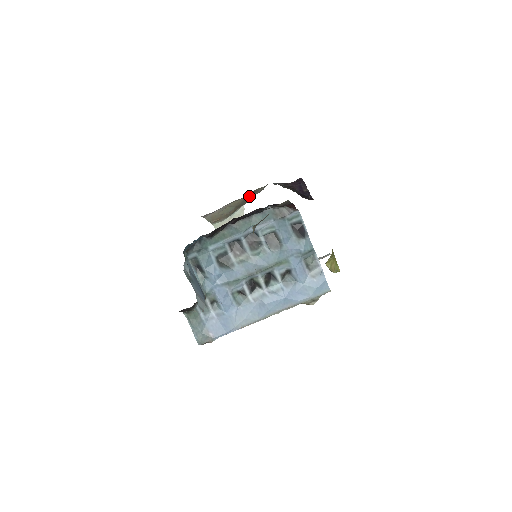
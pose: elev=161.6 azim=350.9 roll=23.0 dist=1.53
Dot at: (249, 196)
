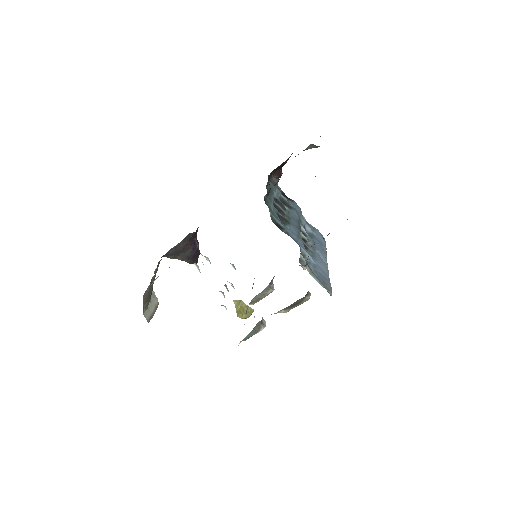
Dot at: occluded
